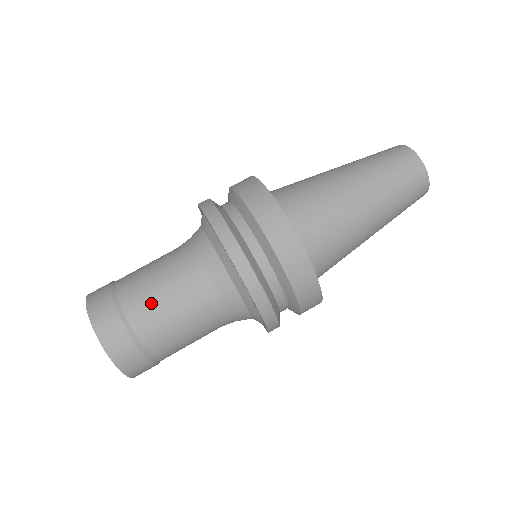
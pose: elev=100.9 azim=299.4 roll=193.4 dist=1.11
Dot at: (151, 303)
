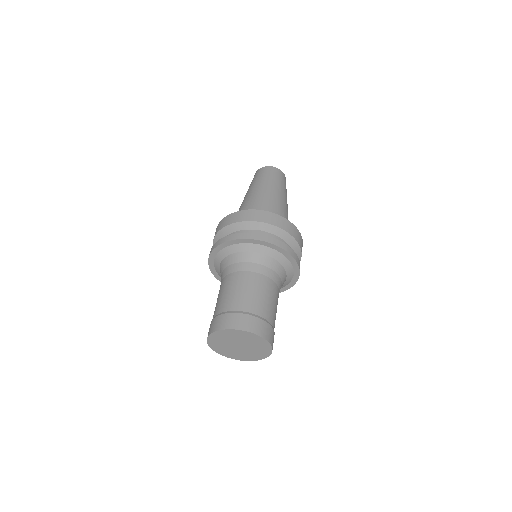
Dot at: (255, 298)
